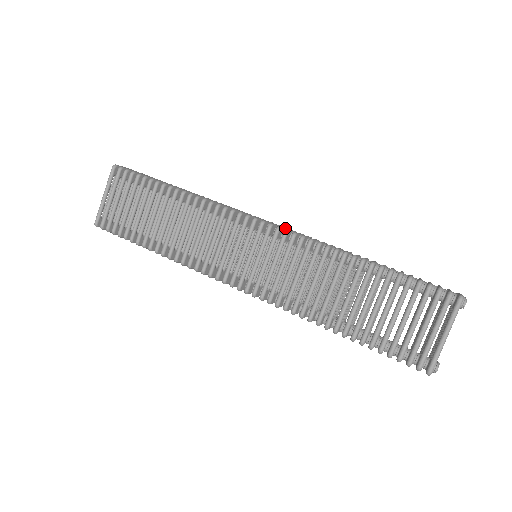
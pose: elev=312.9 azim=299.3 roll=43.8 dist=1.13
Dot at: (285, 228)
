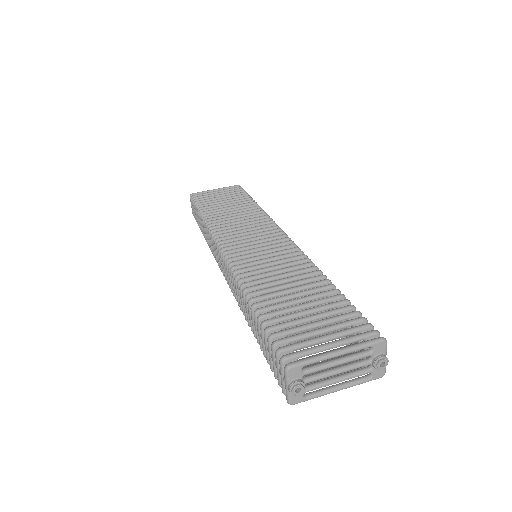
Dot at: occluded
